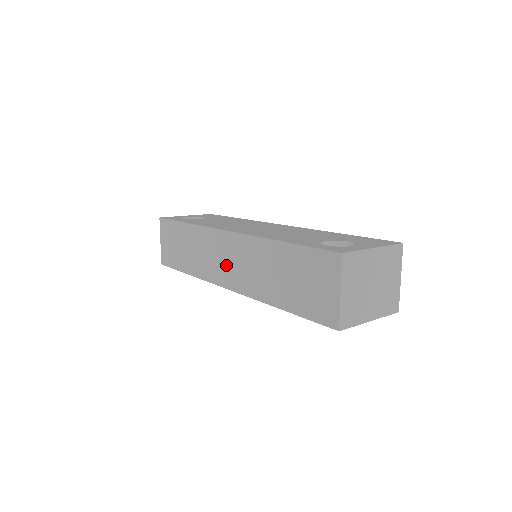
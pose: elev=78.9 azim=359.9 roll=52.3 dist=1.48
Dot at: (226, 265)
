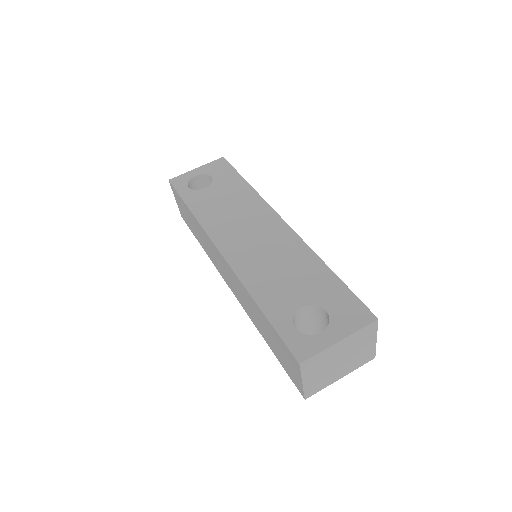
Dot at: (225, 274)
